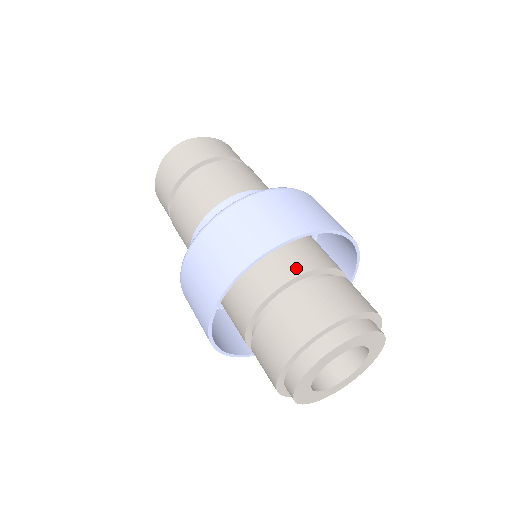
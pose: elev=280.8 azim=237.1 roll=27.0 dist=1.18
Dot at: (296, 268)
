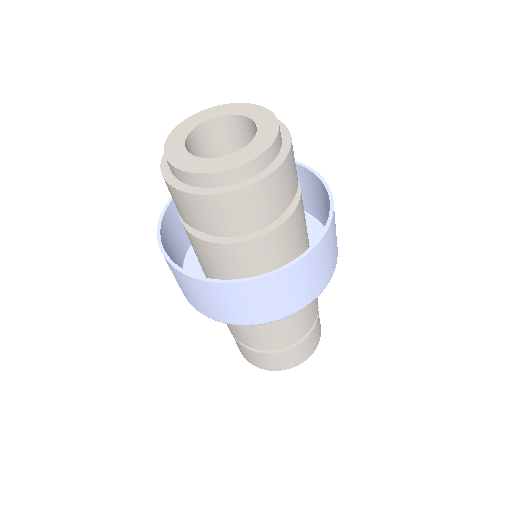
Dot at: occluded
